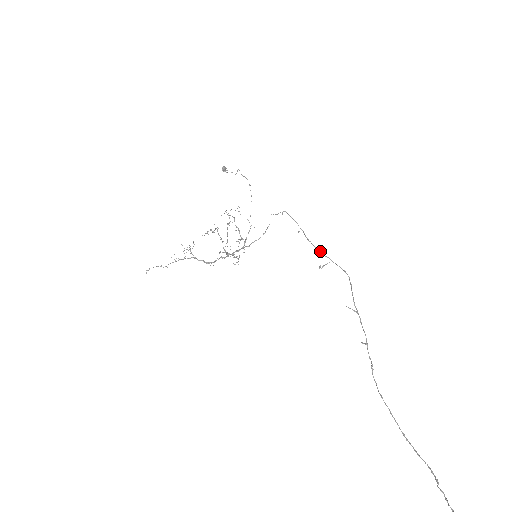
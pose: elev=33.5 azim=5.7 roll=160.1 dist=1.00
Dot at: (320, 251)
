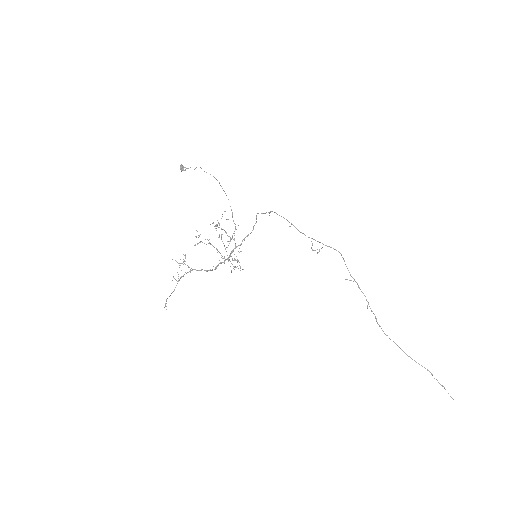
Dot at: (313, 239)
